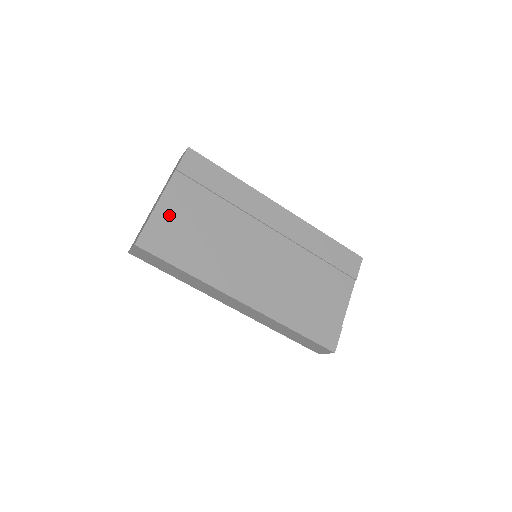
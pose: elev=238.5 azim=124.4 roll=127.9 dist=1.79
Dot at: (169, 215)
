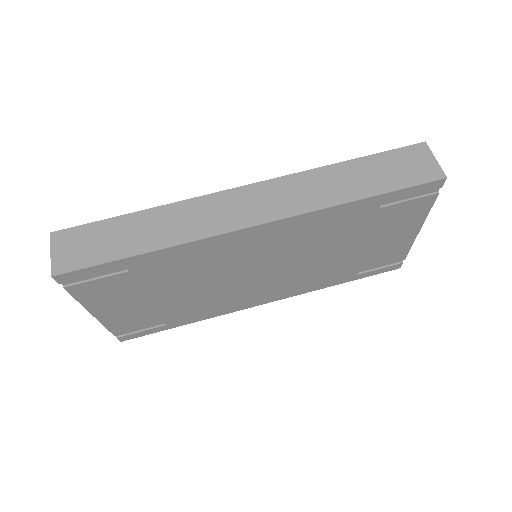
Dot at: occluded
